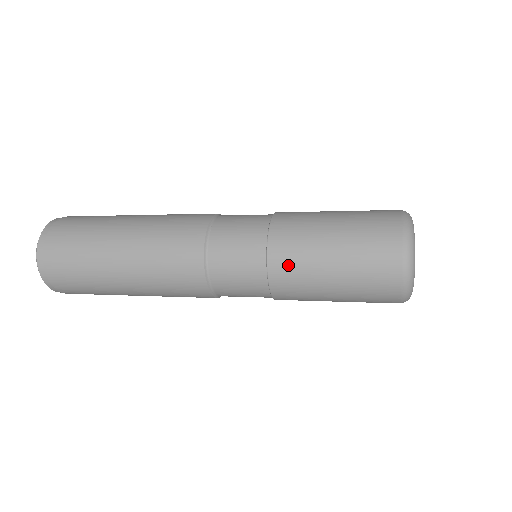
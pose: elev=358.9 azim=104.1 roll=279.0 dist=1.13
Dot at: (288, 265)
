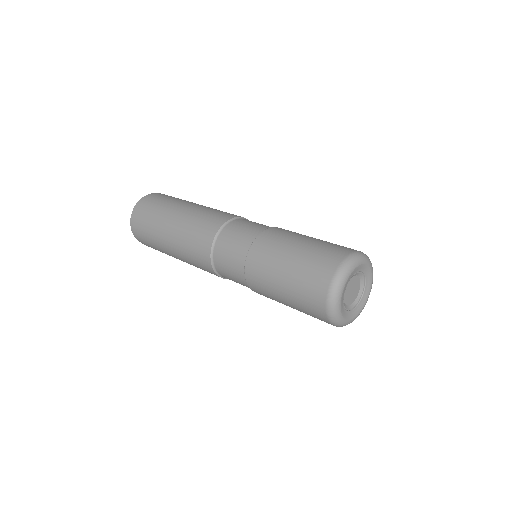
Dot at: occluded
